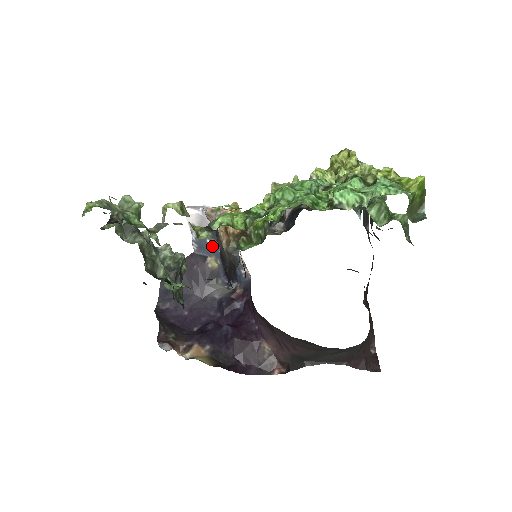
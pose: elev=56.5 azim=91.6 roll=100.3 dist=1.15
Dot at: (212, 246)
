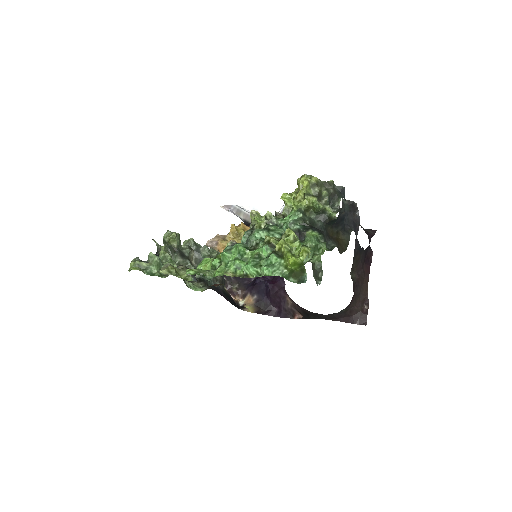
Dot at: occluded
